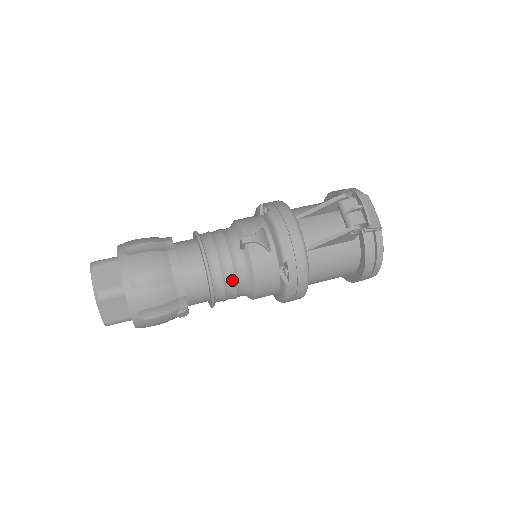
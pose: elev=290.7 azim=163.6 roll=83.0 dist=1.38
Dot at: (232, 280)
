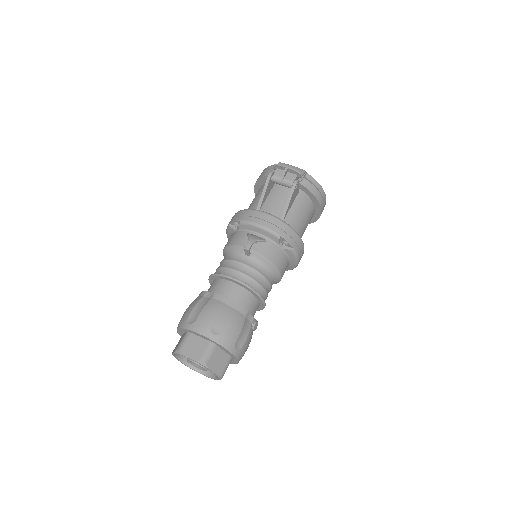
Dot at: (262, 278)
